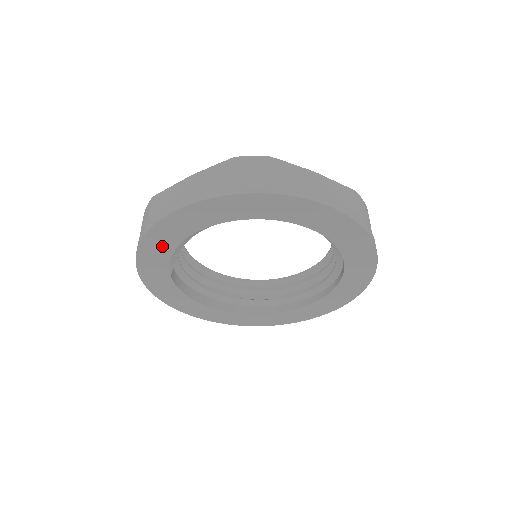
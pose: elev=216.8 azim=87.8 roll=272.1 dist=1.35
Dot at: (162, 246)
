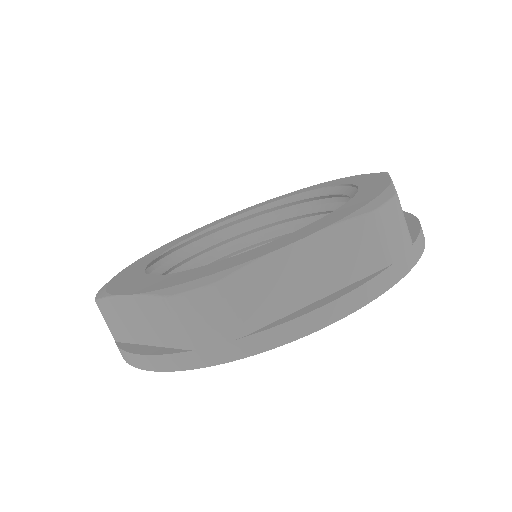
Dot at: occluded
